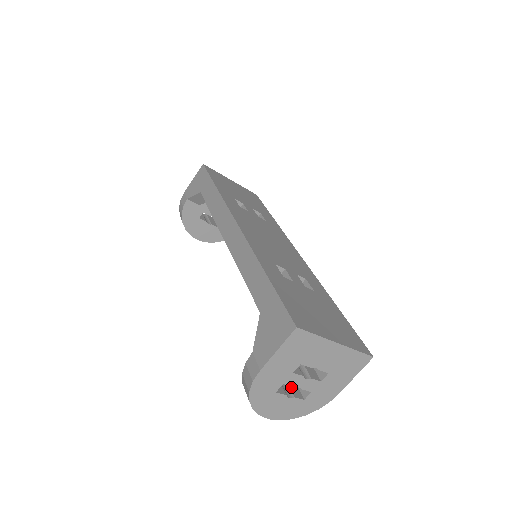
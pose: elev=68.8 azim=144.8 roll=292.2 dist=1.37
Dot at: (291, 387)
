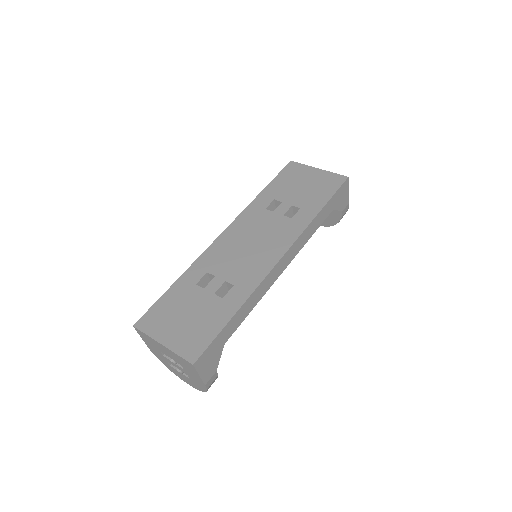
Dot at: occluded
